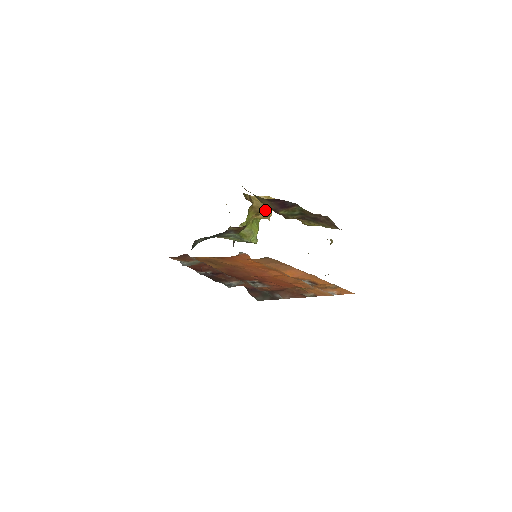
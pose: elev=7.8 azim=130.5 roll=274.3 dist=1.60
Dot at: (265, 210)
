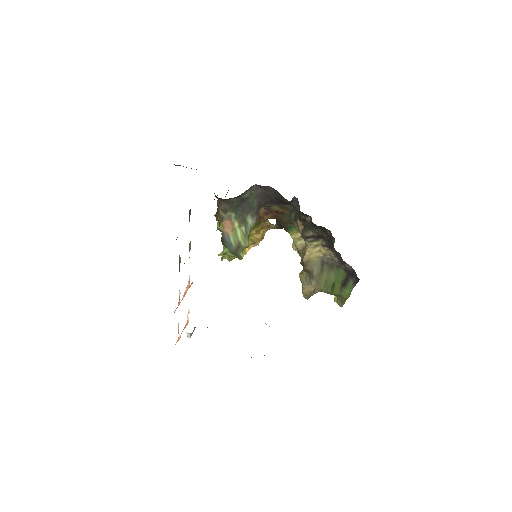
Dot at: (262, 232)
